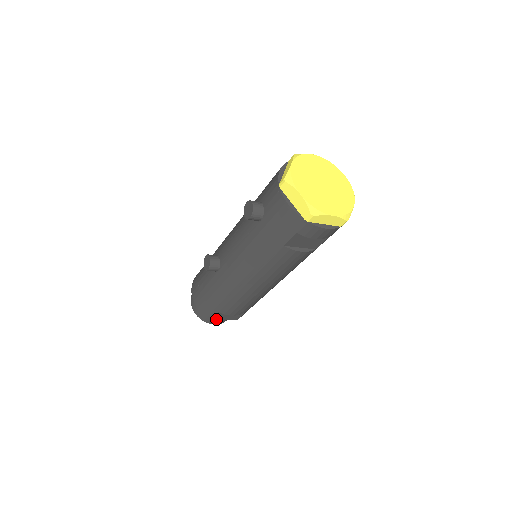
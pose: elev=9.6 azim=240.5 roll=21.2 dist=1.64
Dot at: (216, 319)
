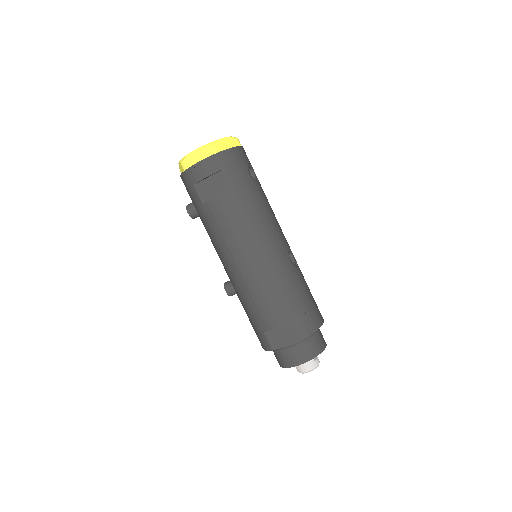
Dot at: (278, 348)
